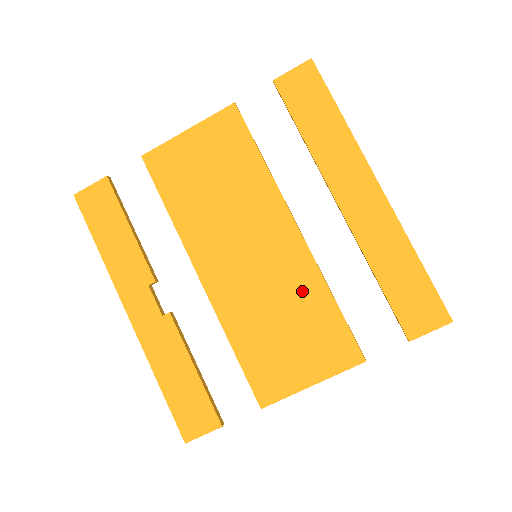
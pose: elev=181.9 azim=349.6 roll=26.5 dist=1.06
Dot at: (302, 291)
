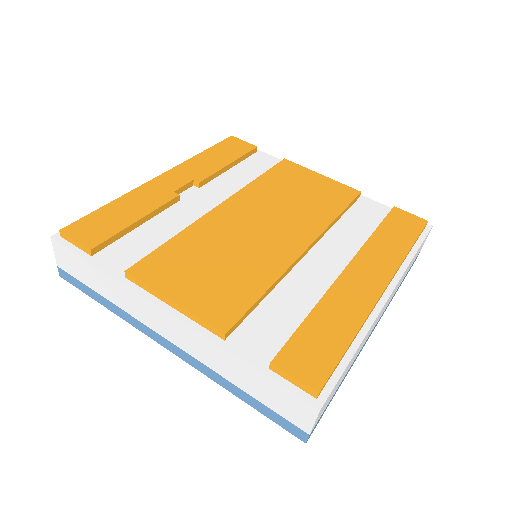
Dot at: (258, 266)
